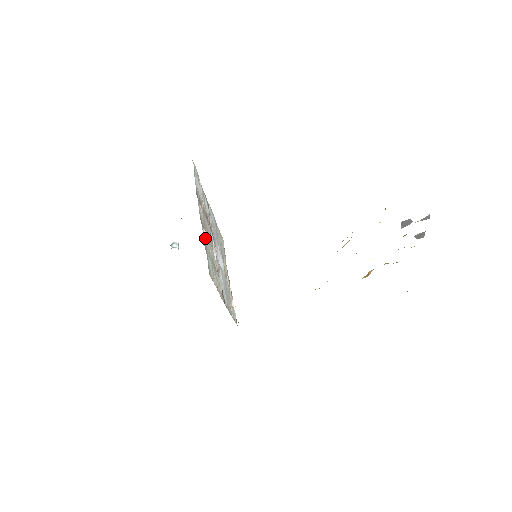
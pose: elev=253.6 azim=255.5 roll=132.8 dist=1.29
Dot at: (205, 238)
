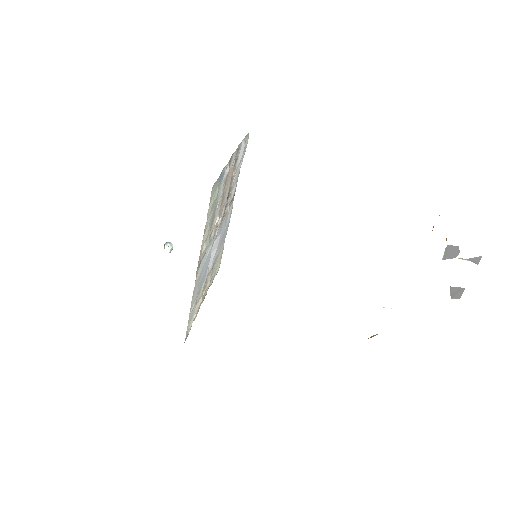
Dot at: (225, 174)
